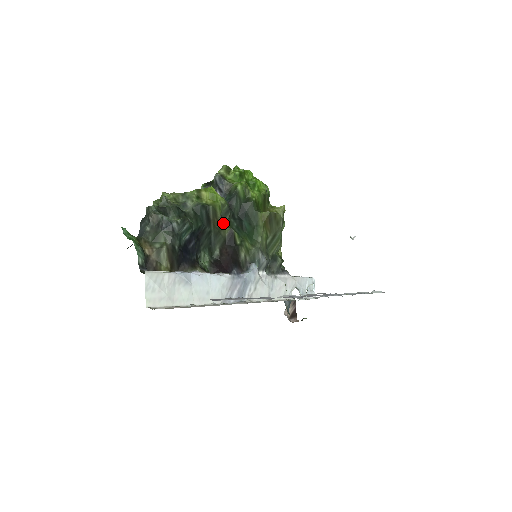
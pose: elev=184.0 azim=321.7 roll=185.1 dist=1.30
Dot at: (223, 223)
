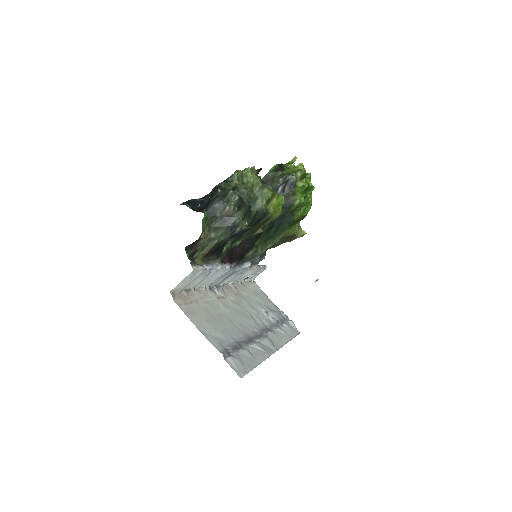
Dot at: occluded
